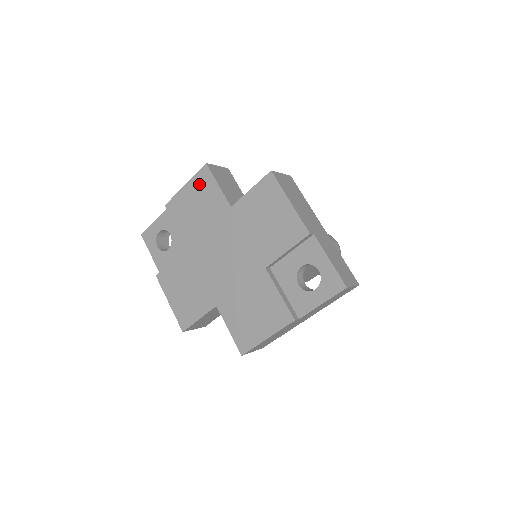
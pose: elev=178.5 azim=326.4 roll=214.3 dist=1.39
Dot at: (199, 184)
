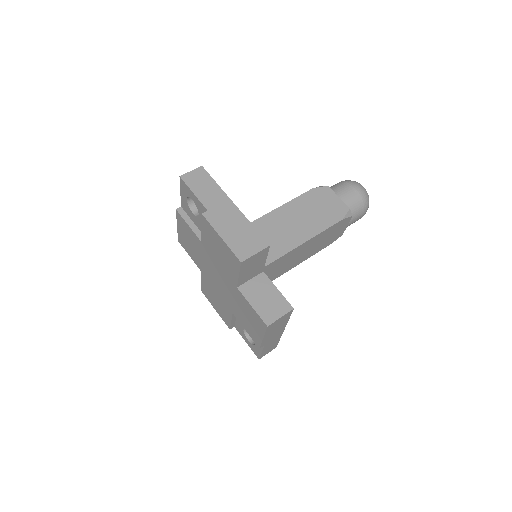
Dot at: (229, 255)
